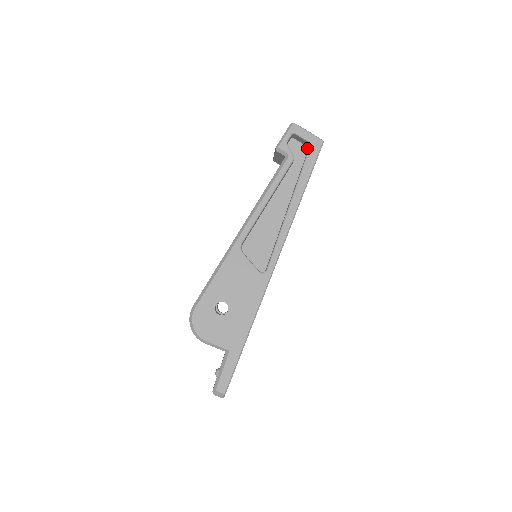
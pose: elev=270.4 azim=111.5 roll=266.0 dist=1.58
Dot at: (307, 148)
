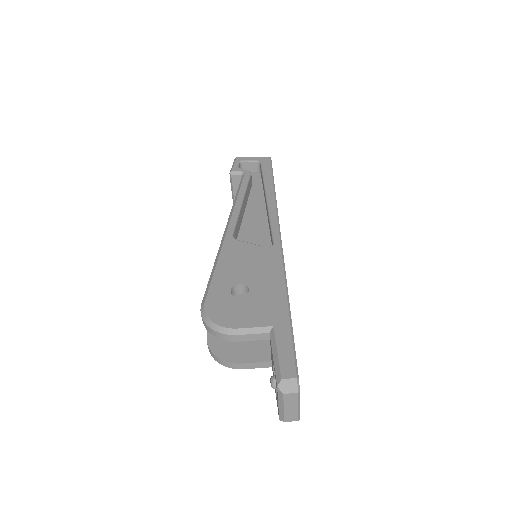
Dot at: (259, 173)
